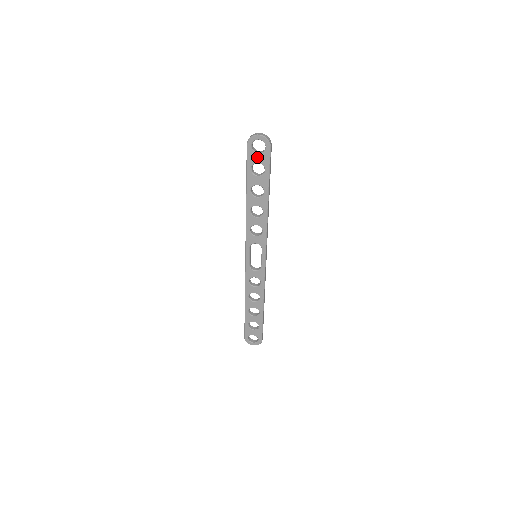
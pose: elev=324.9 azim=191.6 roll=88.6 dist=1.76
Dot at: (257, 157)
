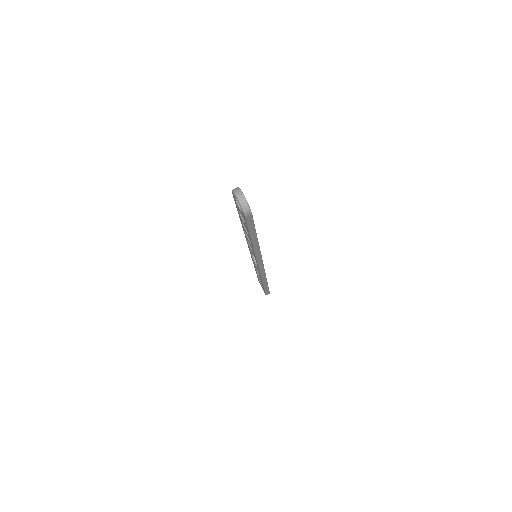
Dot at: (239, 209)
